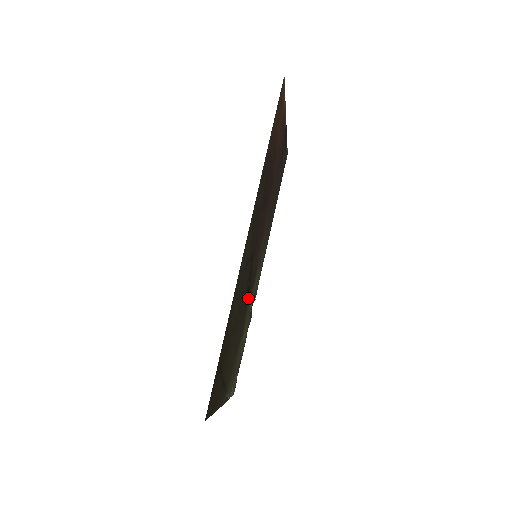
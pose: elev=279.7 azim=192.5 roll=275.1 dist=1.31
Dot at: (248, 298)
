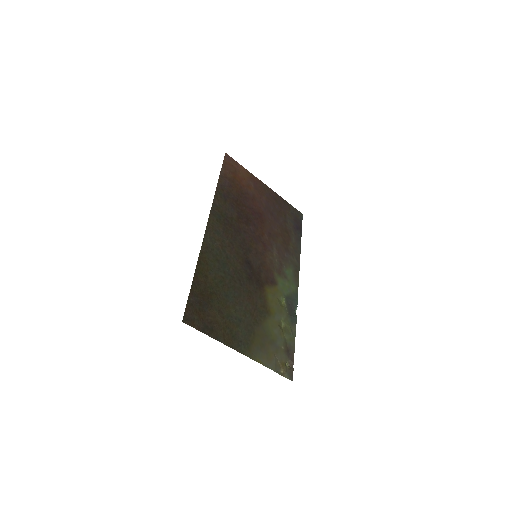
Dot at: (261, 286)
